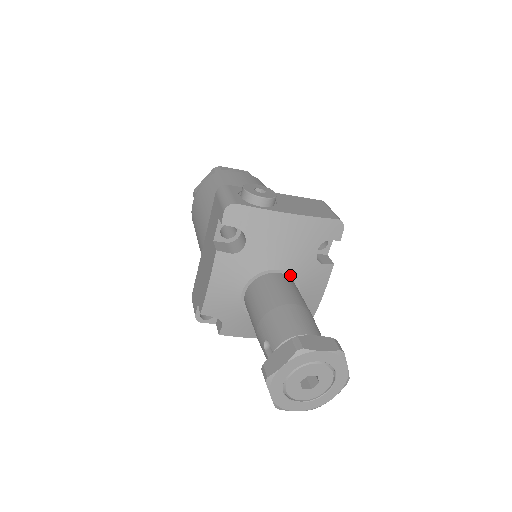
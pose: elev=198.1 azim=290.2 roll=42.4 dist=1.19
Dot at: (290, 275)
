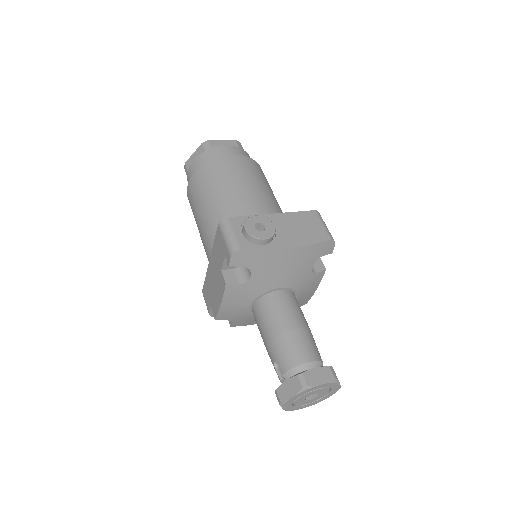
Dot at: (289, 289)
